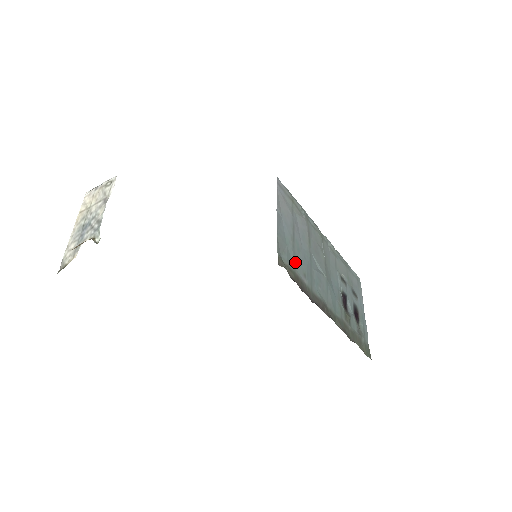
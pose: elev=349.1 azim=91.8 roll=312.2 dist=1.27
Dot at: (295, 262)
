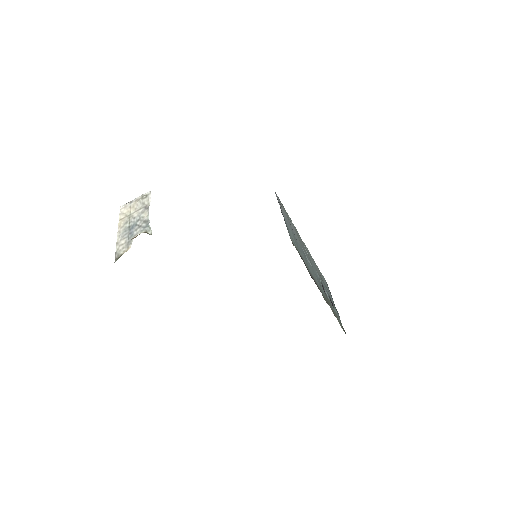
Dot at: (298, 248)
